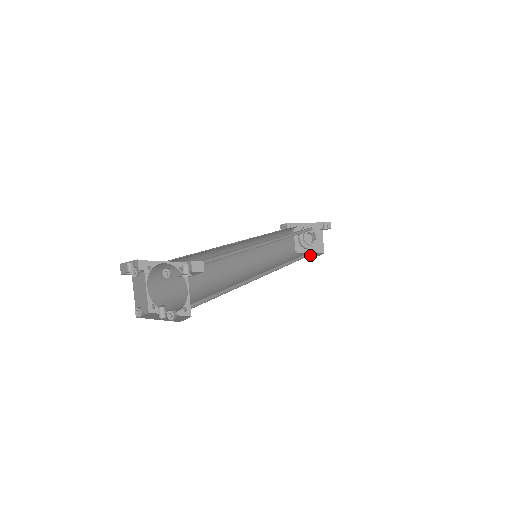
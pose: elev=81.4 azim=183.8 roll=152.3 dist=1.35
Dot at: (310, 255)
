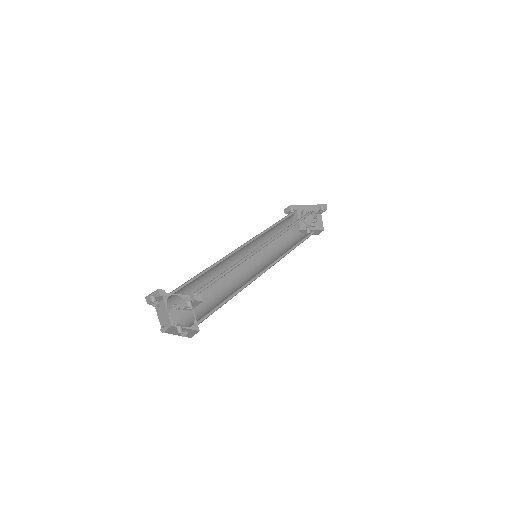
Dot at: occluded
